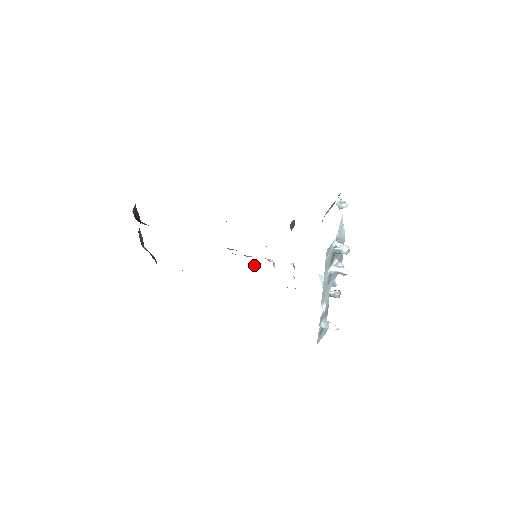
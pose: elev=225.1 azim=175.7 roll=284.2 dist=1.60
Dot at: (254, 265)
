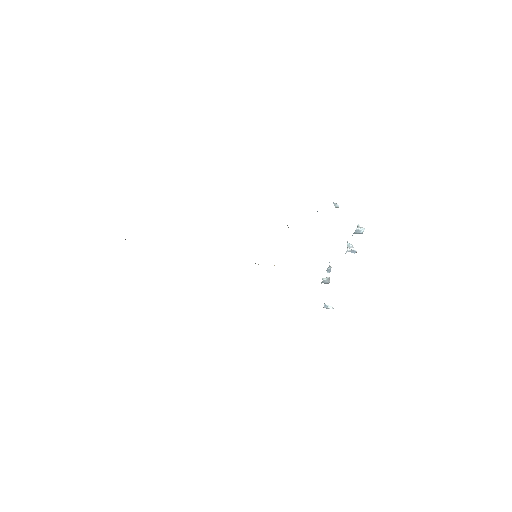
Dot at: occluded
